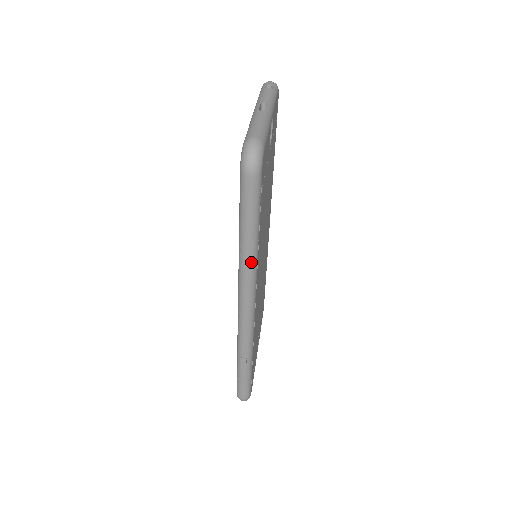
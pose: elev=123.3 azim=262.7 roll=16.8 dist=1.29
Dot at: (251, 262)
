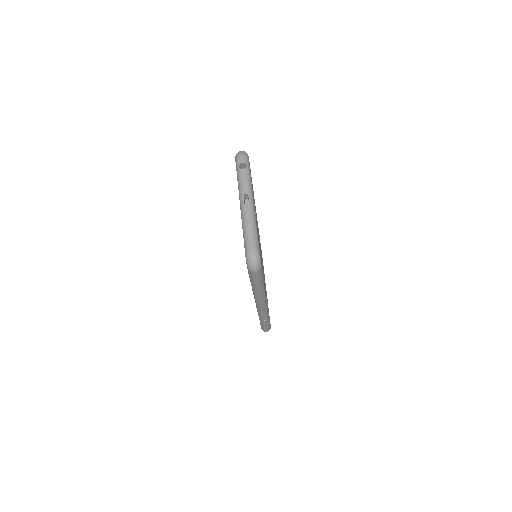
Dot at: (262, 295)
